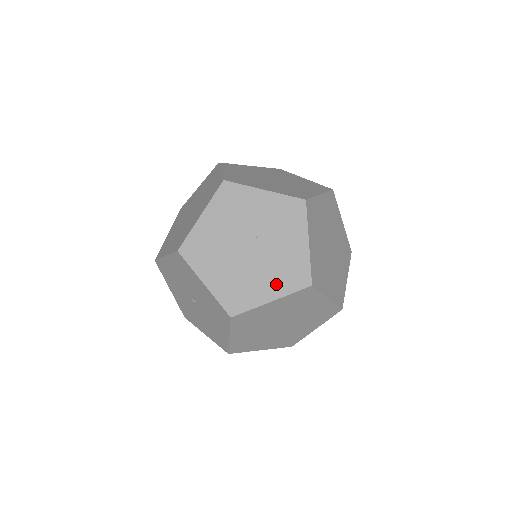
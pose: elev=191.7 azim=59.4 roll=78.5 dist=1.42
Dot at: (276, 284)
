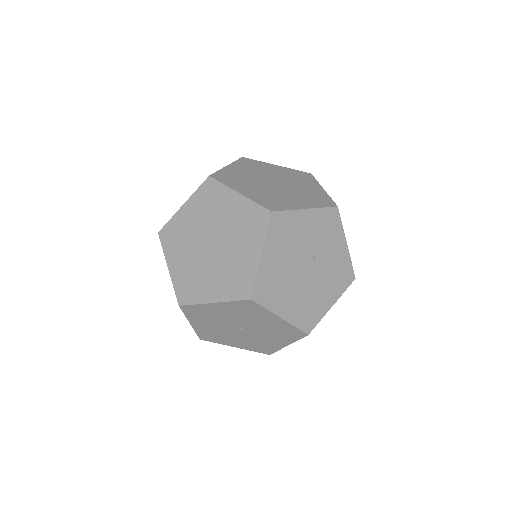
Dot at: (251, 242)
